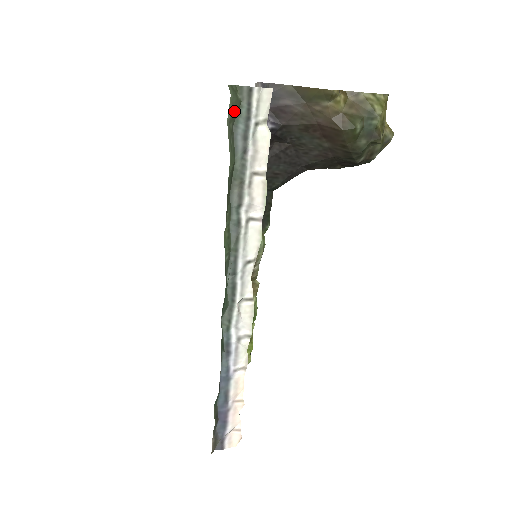
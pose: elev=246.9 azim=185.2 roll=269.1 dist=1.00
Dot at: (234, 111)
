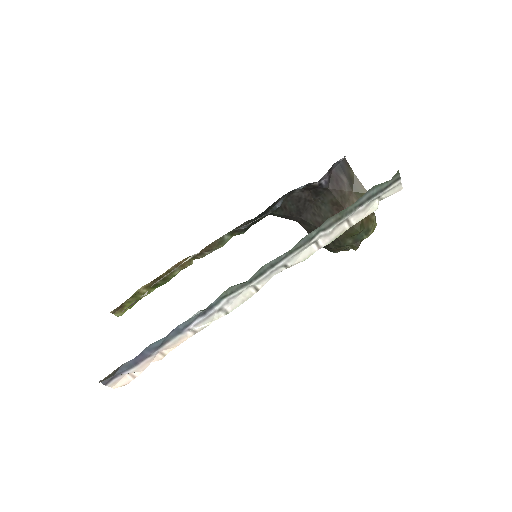
Dot at: (387, 182)
